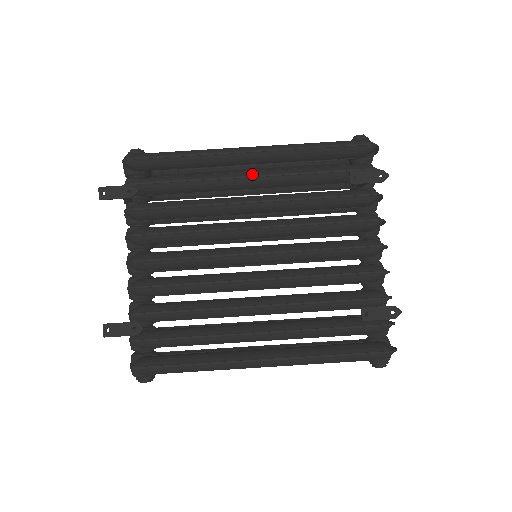
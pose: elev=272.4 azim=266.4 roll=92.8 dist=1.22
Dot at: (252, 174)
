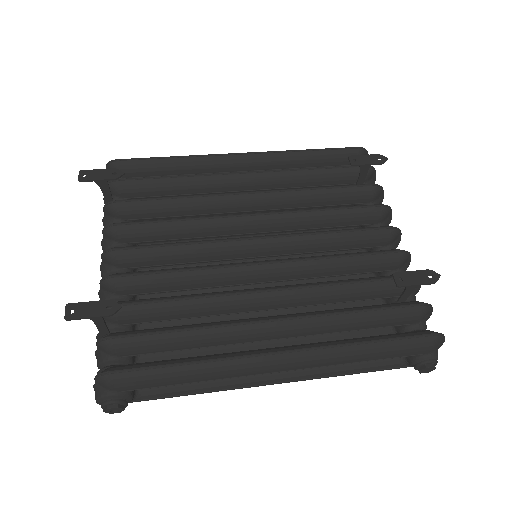
Dot at: occluded
